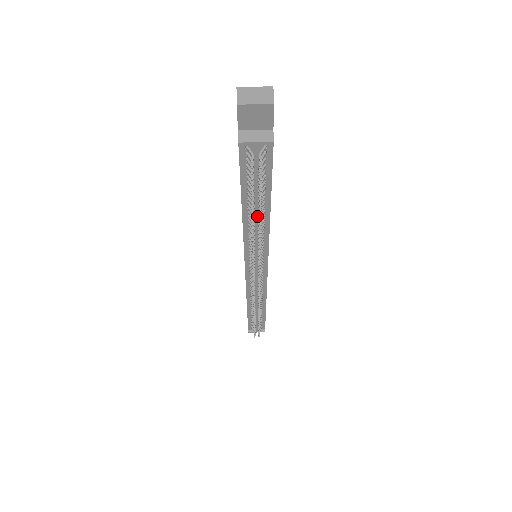
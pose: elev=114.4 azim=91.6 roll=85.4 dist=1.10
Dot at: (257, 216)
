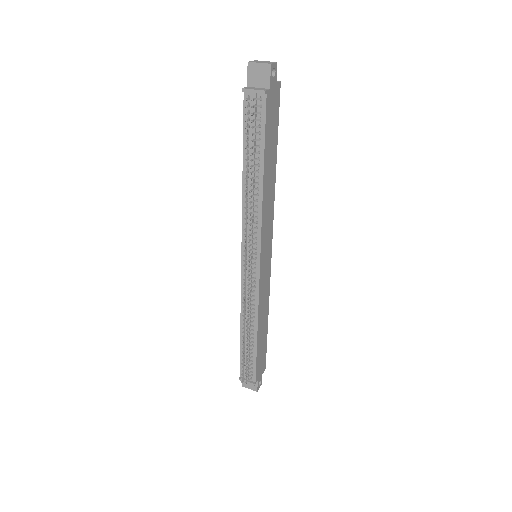
Dot at: (252, 179)
